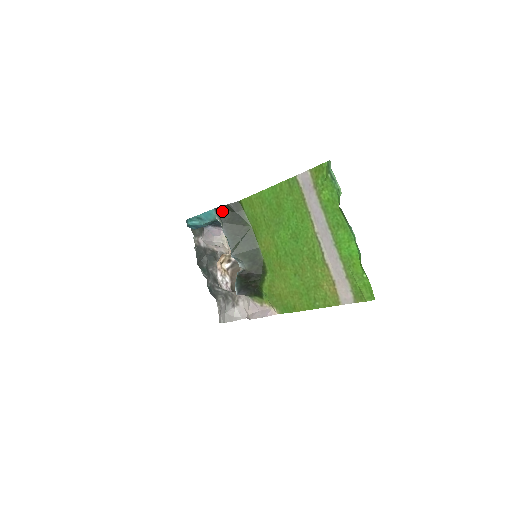
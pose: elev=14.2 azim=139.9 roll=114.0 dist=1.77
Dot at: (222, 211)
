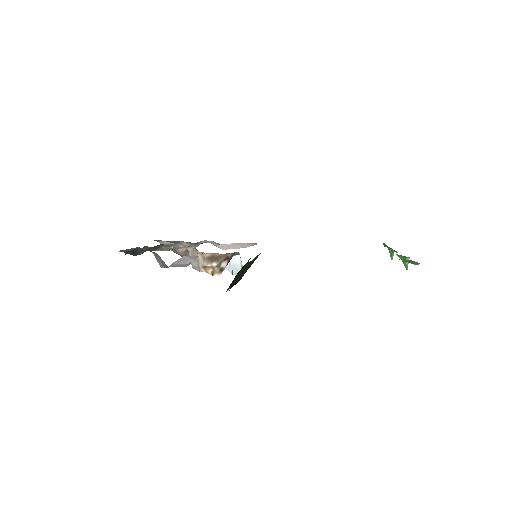
Dot at: occluded
